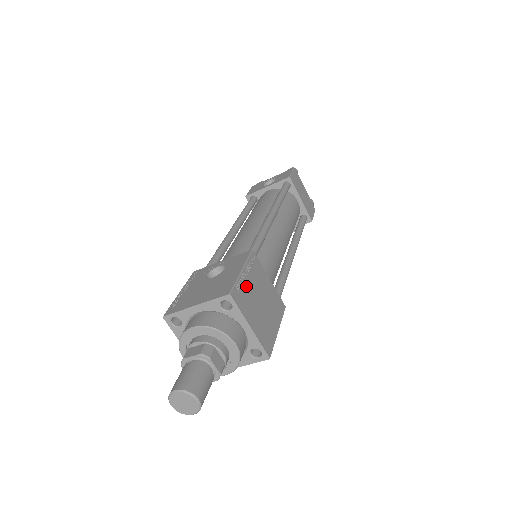
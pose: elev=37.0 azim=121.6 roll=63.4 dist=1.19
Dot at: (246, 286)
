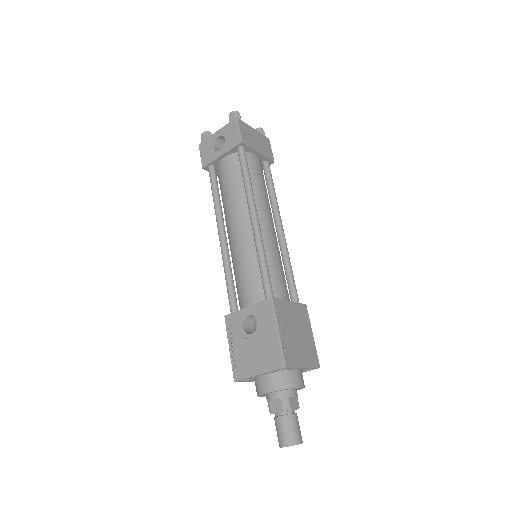
Dot at: (286, 340)
